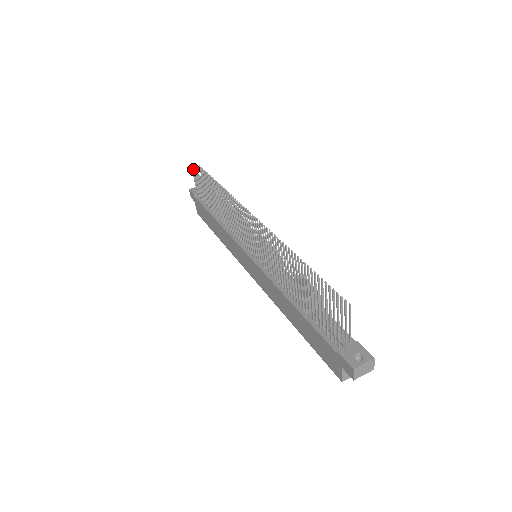
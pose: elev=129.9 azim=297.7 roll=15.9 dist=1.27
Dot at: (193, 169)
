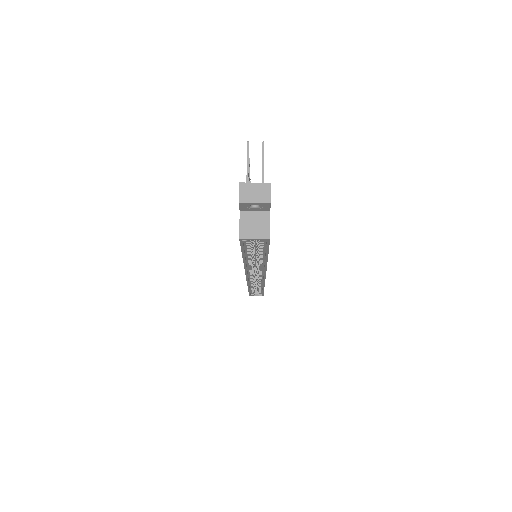
Dot at: occluded
